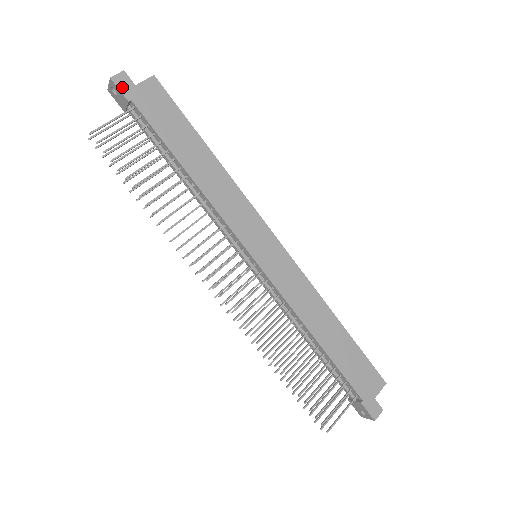
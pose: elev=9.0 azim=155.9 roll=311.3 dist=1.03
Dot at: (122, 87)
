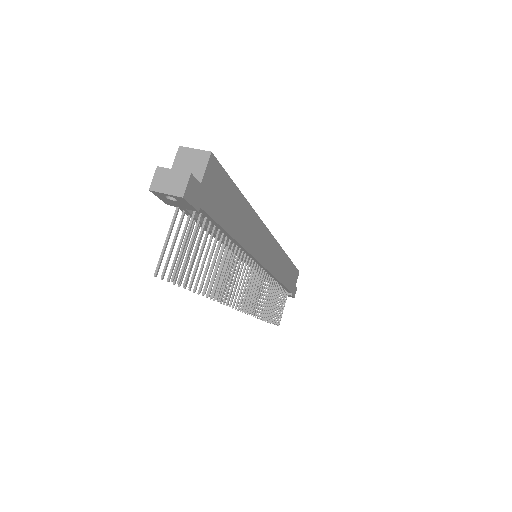
Dot at: (192, 199)
